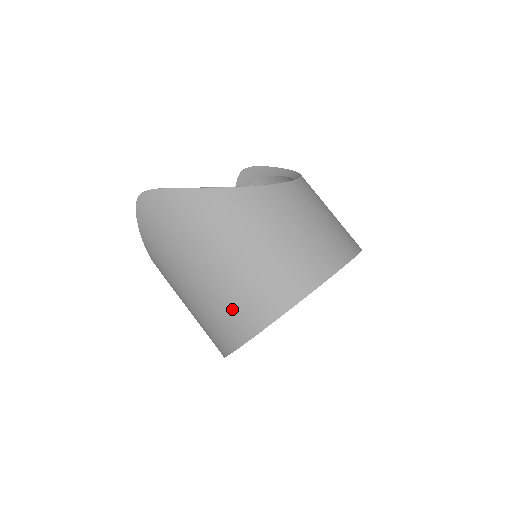
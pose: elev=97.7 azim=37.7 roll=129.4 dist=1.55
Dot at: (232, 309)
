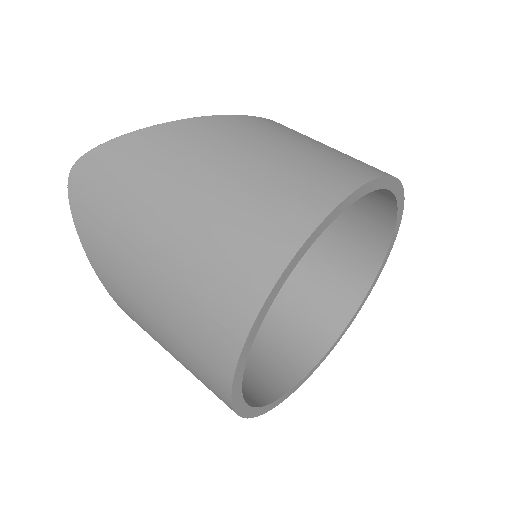
Dot at: (221, 266)
